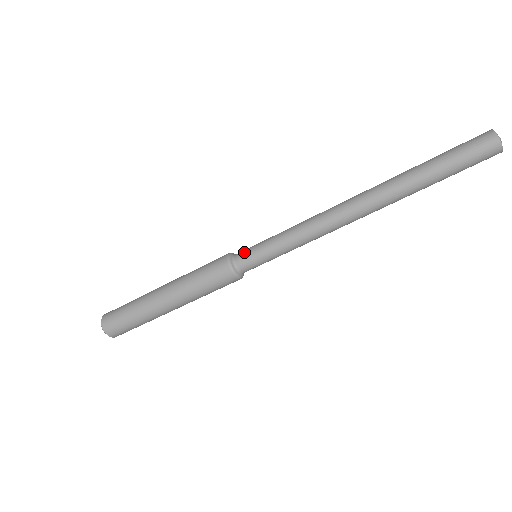
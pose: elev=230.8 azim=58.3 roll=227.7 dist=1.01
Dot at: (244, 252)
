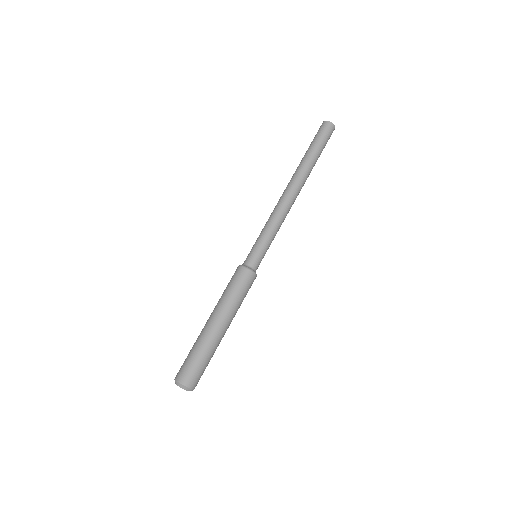
Dot at: occluded
